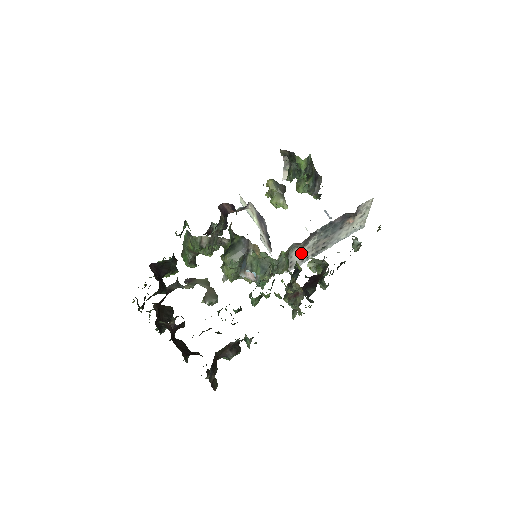
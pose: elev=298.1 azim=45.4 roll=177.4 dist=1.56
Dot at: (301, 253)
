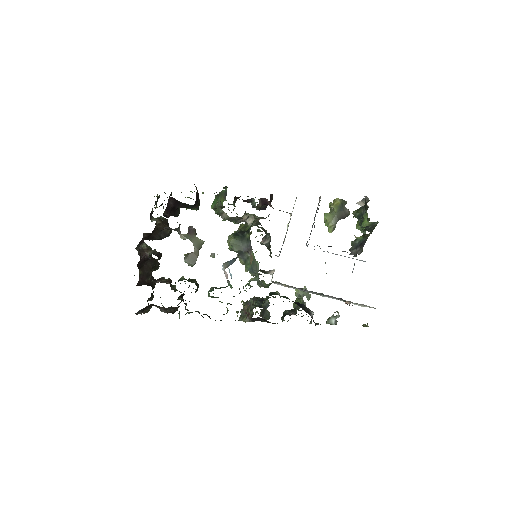
Dot at: occluded
